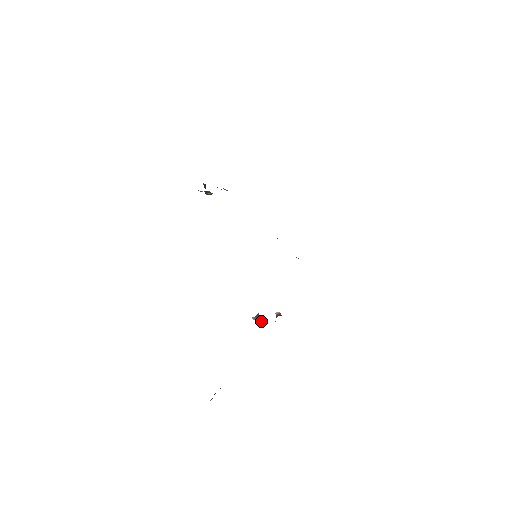
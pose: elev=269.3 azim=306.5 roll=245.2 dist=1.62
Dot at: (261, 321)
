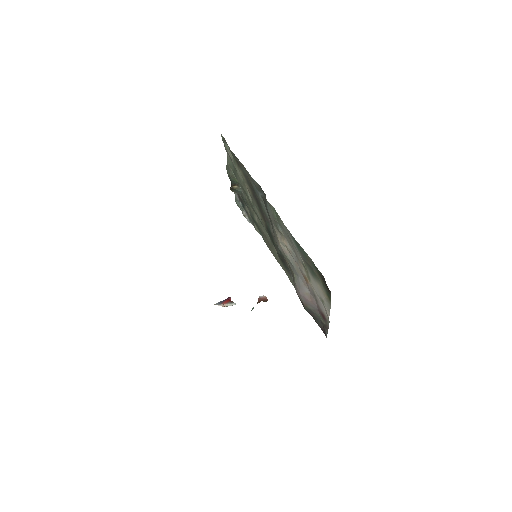
Dot at: (230, 302)
